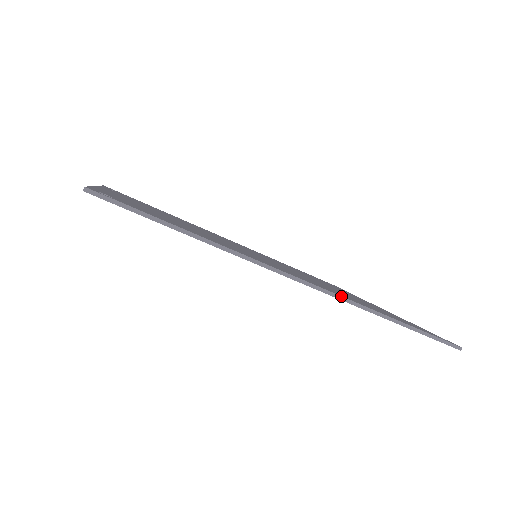
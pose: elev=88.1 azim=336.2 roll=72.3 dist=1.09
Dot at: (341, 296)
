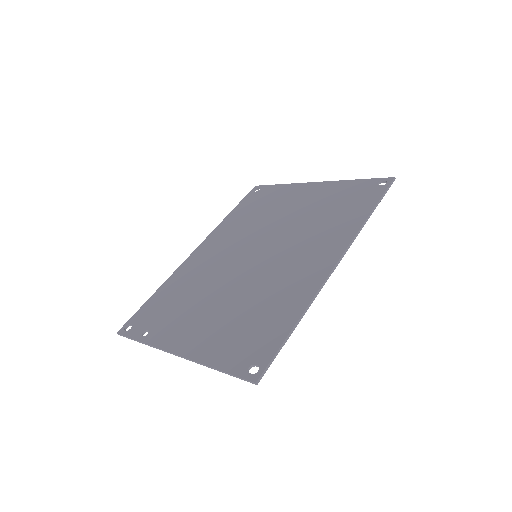
Dot at: (351, 242)
